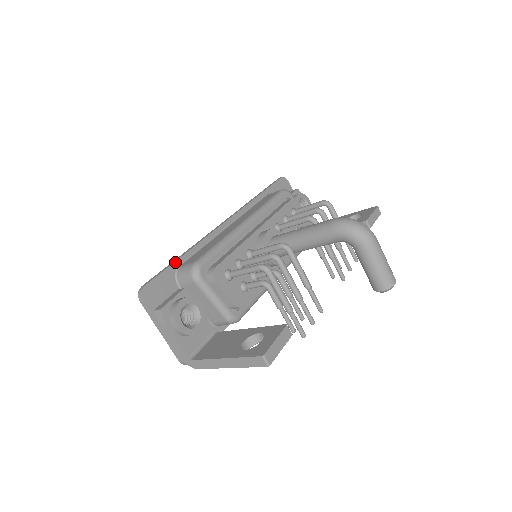
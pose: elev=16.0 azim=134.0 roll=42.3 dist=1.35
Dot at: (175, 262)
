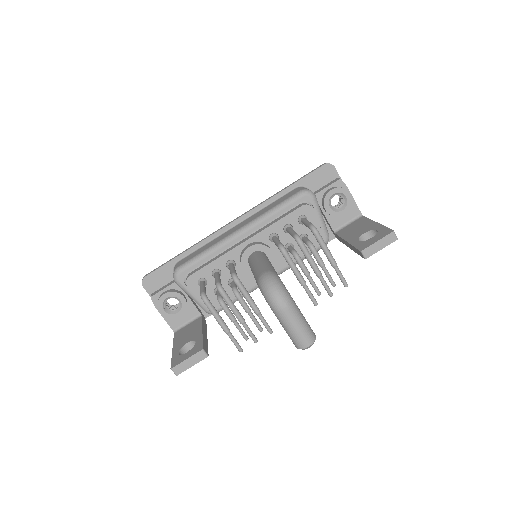
Dot at: (174, 259)
